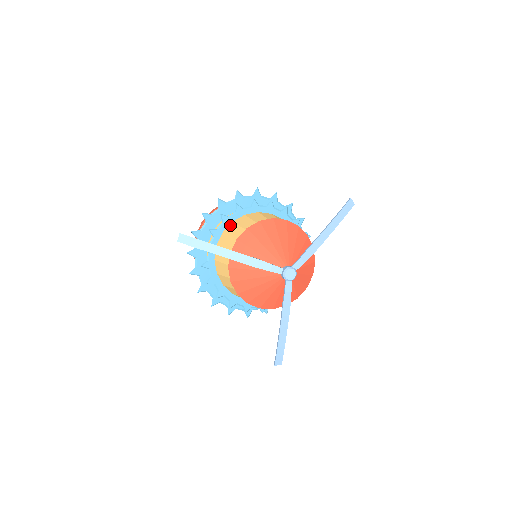
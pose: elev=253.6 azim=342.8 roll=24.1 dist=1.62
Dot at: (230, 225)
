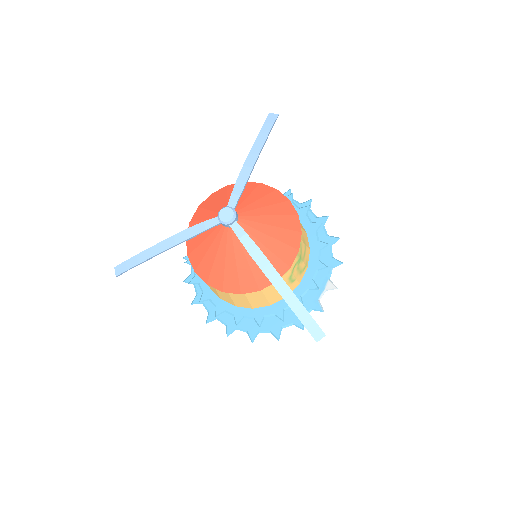
Dot at: occluded
